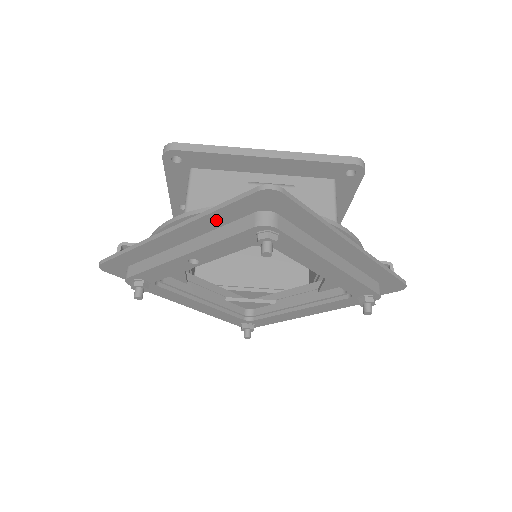
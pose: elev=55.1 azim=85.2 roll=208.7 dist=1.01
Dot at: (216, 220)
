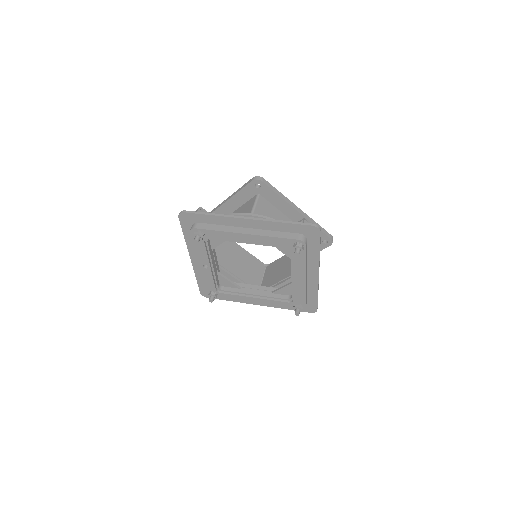
Dot at: (191, 240)
